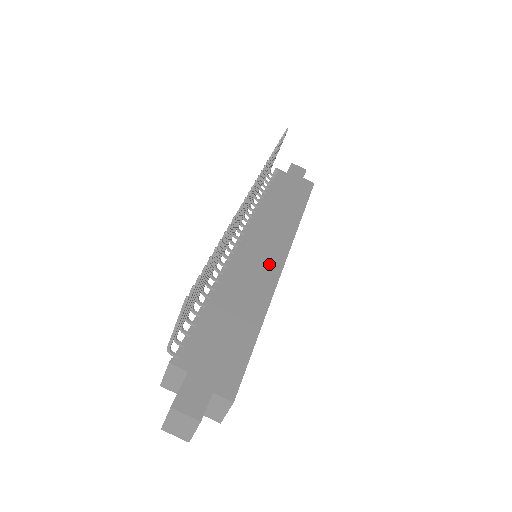
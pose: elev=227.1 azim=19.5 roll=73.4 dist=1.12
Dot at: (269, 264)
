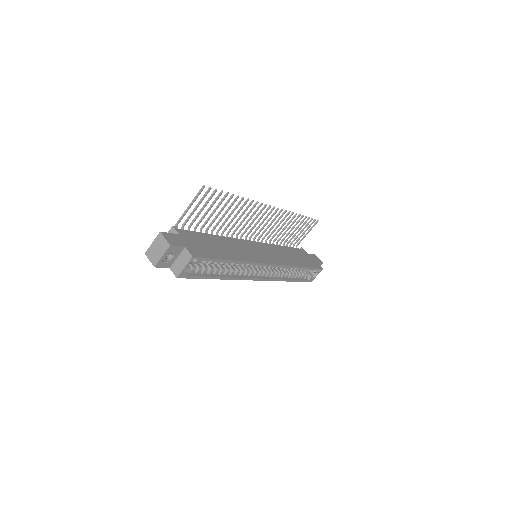
Dot at: (261, 256)
